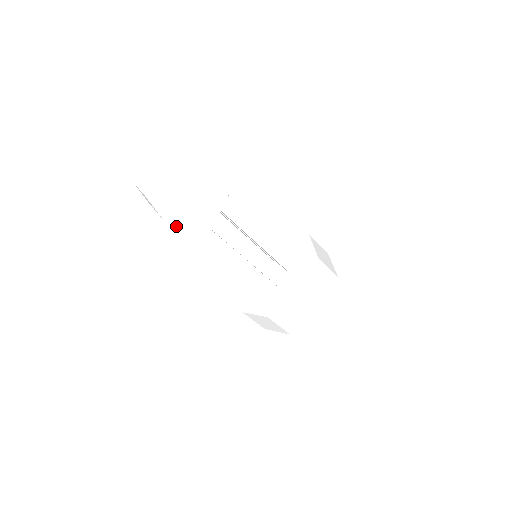
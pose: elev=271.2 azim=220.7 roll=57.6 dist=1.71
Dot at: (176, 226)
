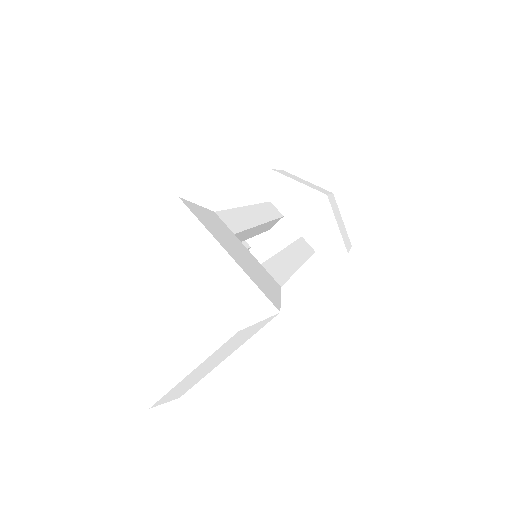
Dot at: occluded
